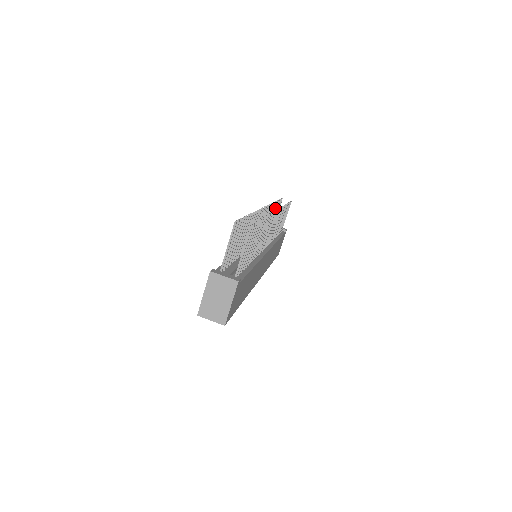
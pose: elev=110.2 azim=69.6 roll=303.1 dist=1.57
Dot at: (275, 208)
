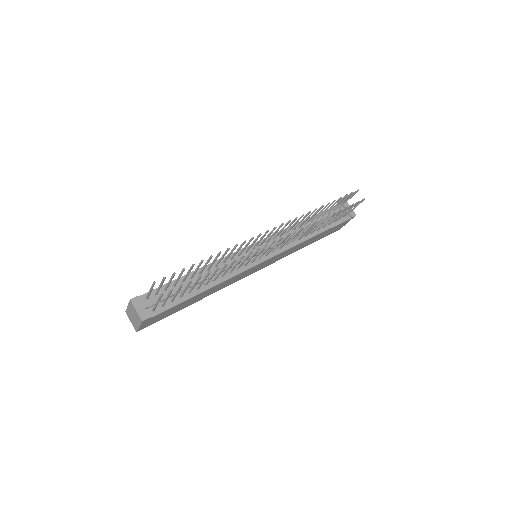
Dot at: (330, 205)
